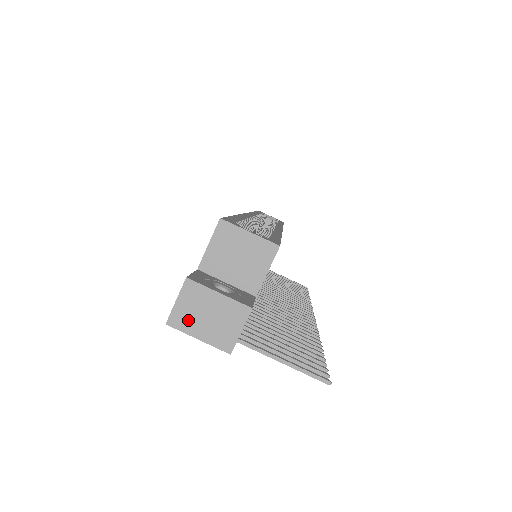
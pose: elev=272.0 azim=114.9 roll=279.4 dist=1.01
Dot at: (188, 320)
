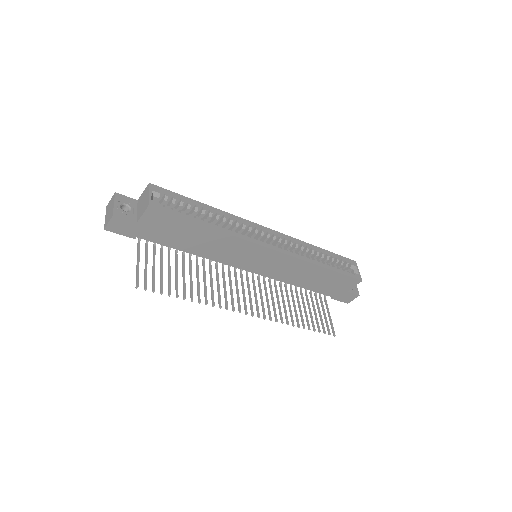
Dot at: (108, 209)
